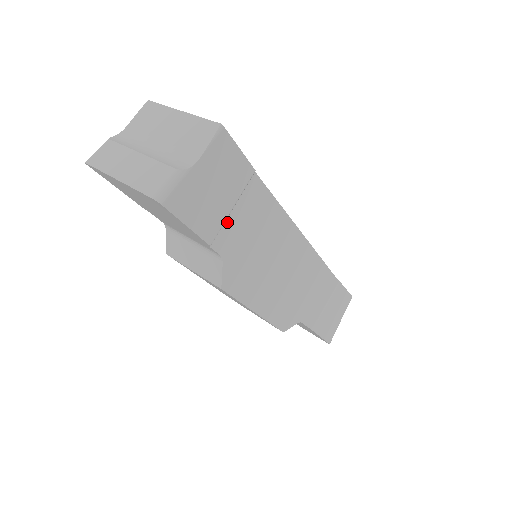
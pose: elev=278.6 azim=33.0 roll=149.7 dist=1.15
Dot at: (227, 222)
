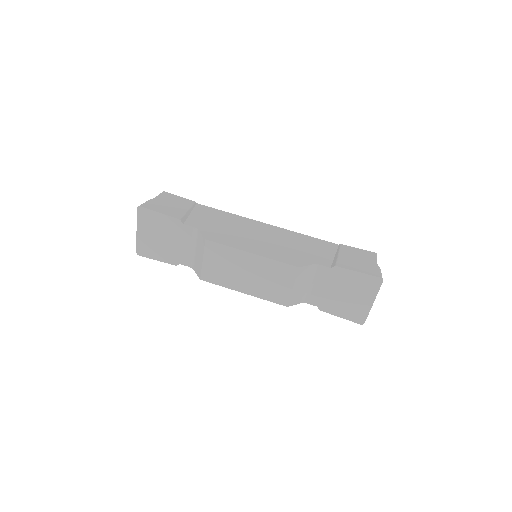
Dot at: (190, 217)
